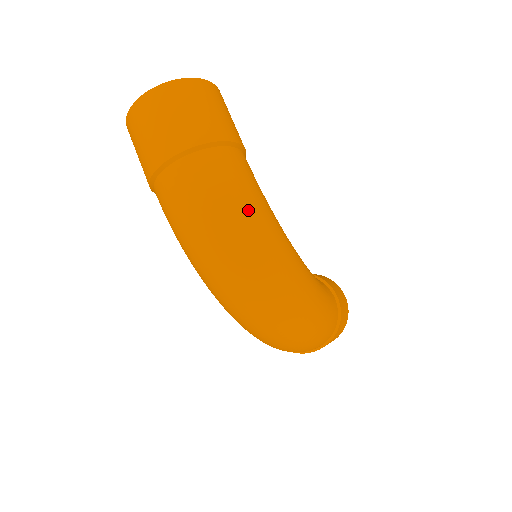
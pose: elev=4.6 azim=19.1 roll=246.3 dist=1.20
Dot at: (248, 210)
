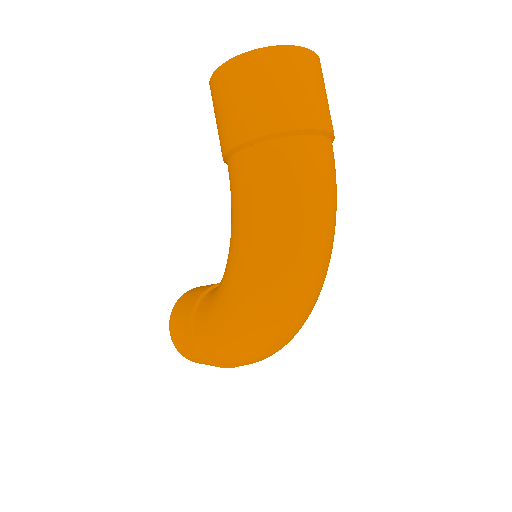
Dot at: occluded
